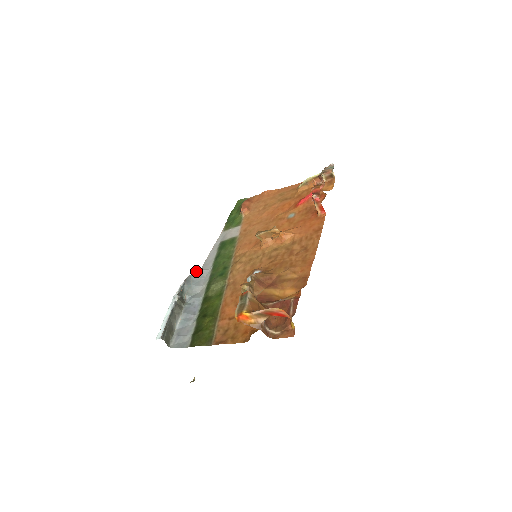
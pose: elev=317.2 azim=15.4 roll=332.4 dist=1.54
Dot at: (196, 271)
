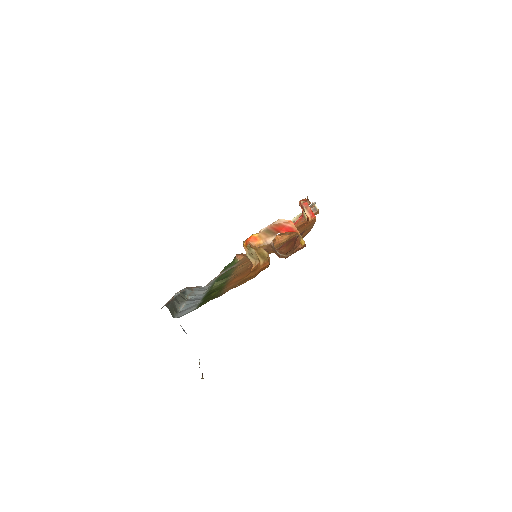
Dot at: (197, 287)
